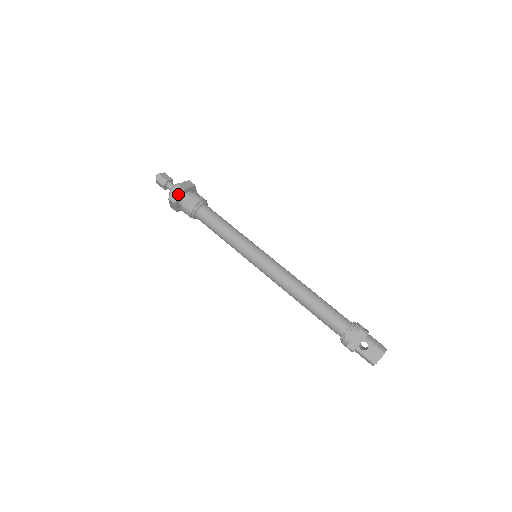
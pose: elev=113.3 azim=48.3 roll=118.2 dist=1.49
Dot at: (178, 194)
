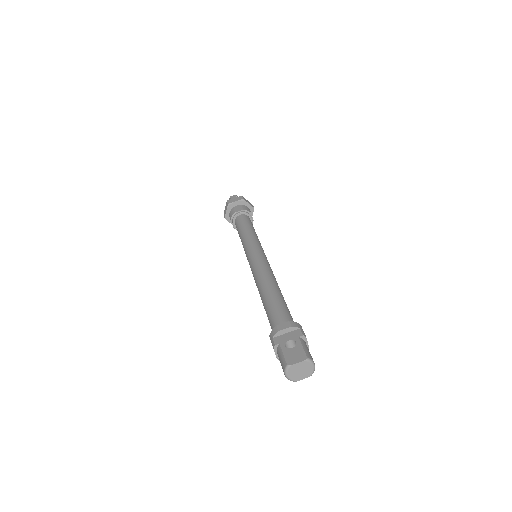
Dot at: (236, 200)
